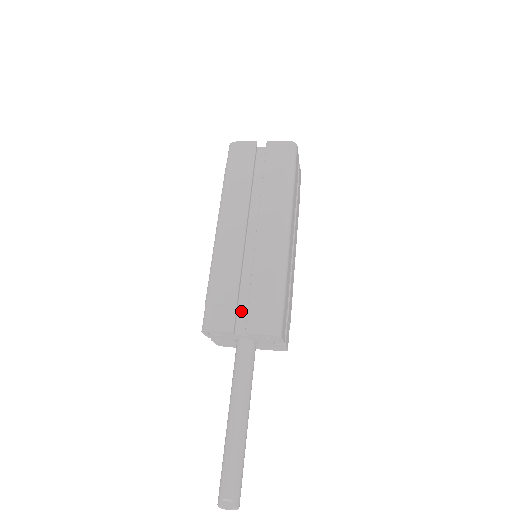
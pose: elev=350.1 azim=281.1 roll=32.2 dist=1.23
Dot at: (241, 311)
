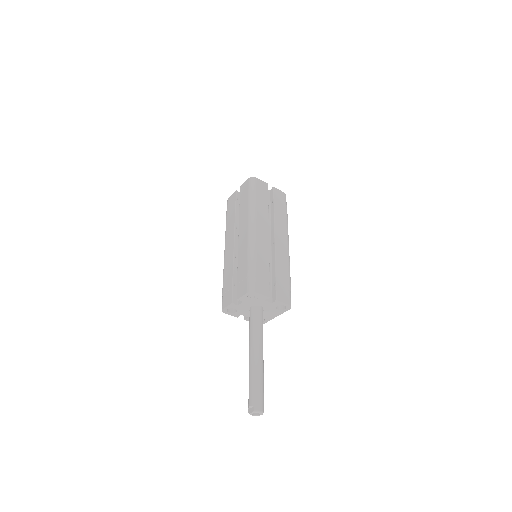
Dot at: occluded
